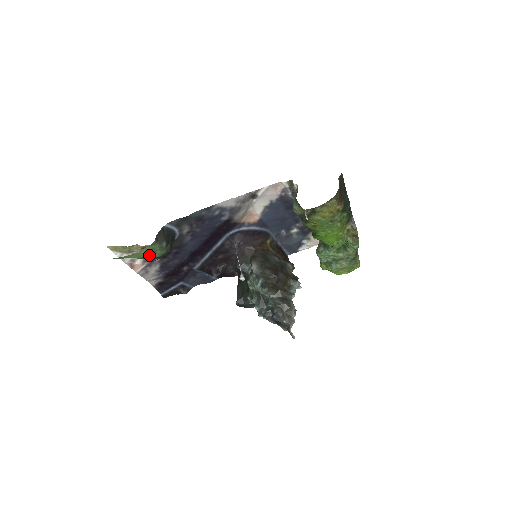
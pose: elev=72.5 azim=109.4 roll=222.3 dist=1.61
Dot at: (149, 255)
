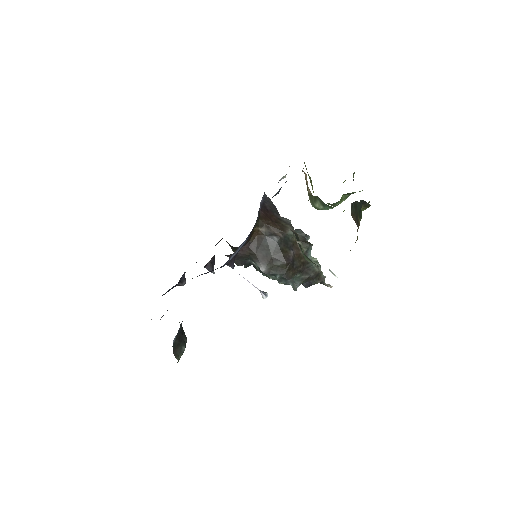
Dot at: occluded
